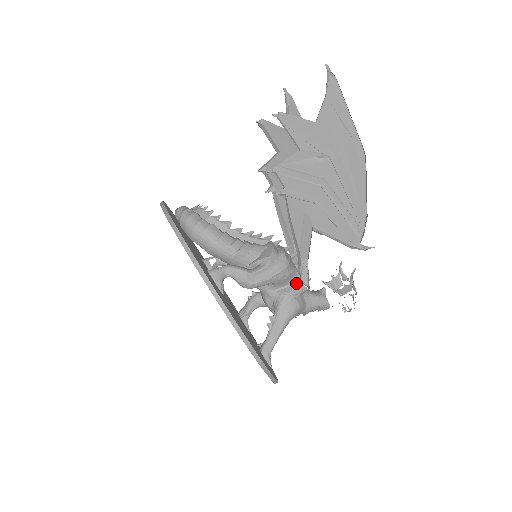
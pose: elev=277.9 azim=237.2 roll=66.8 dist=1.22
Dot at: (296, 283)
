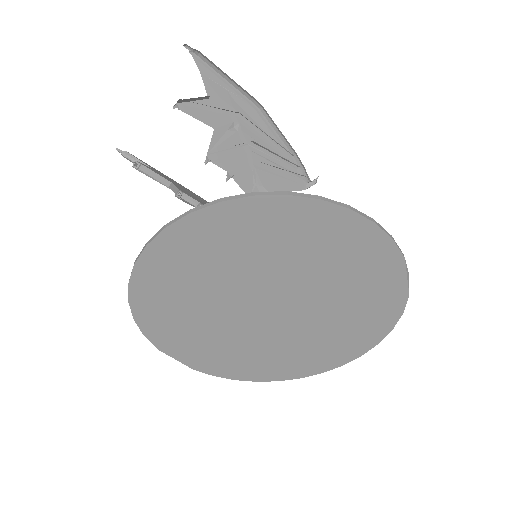
Dot at: occluded
